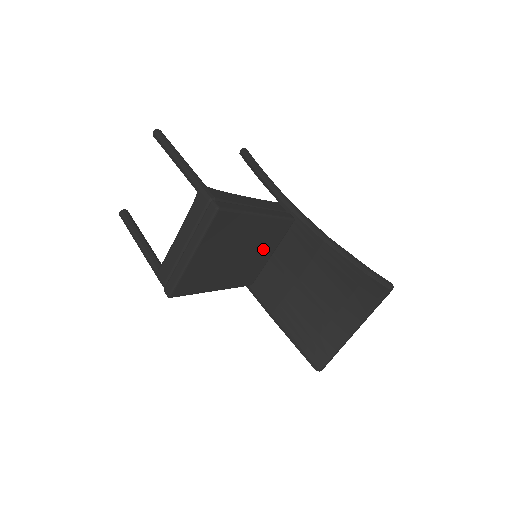
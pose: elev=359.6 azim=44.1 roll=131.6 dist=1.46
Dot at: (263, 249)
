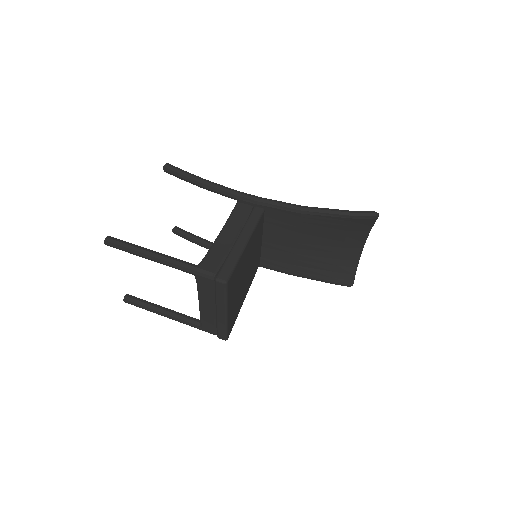
Dot at: (256, 246)
